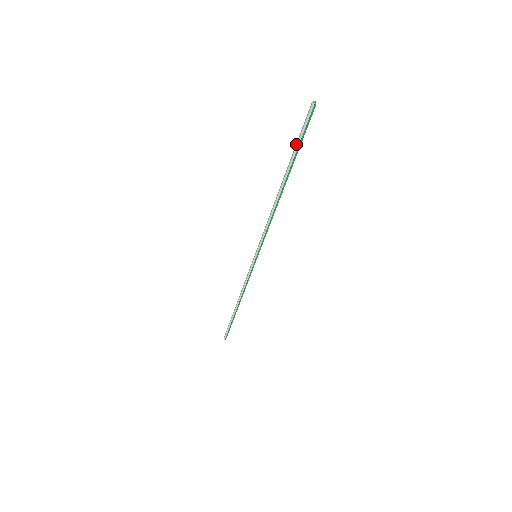
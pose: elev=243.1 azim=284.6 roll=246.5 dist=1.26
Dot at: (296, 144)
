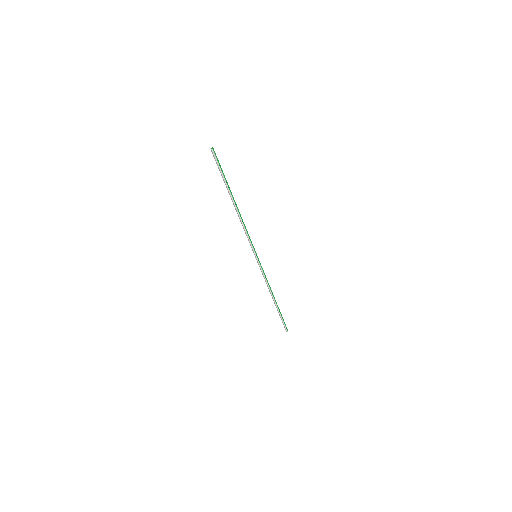
Dot at: (221, 175)
